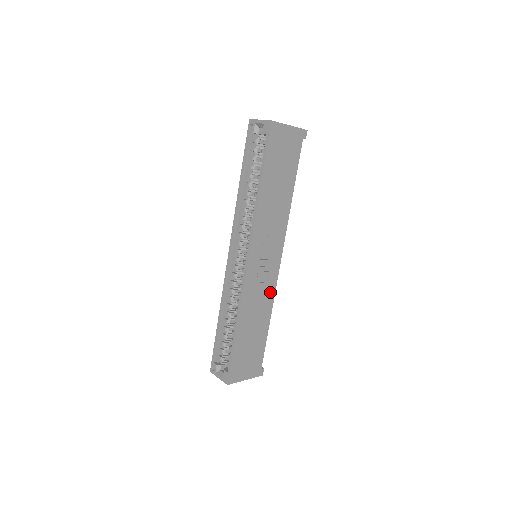
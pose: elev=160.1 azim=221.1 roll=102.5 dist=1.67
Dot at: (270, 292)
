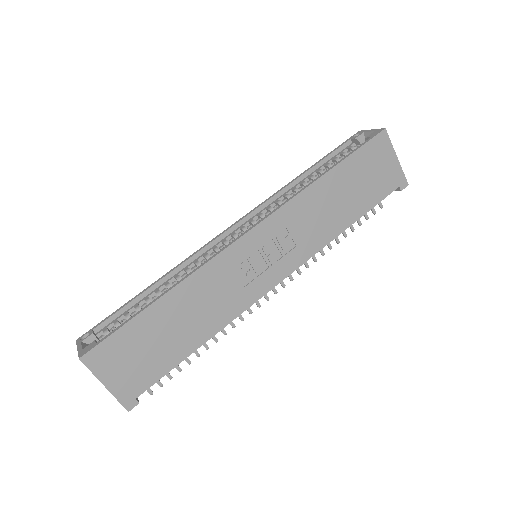
Dot at: (236, 305)
